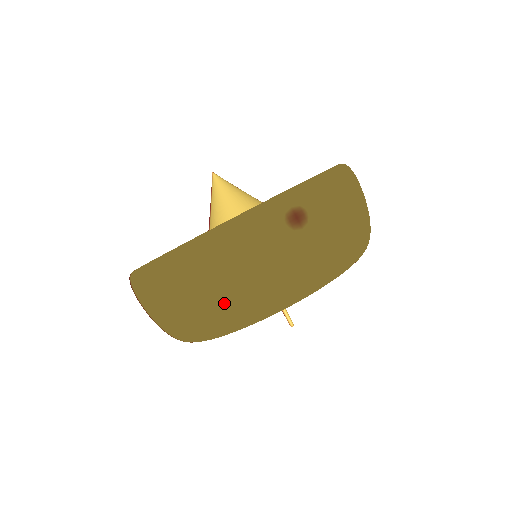
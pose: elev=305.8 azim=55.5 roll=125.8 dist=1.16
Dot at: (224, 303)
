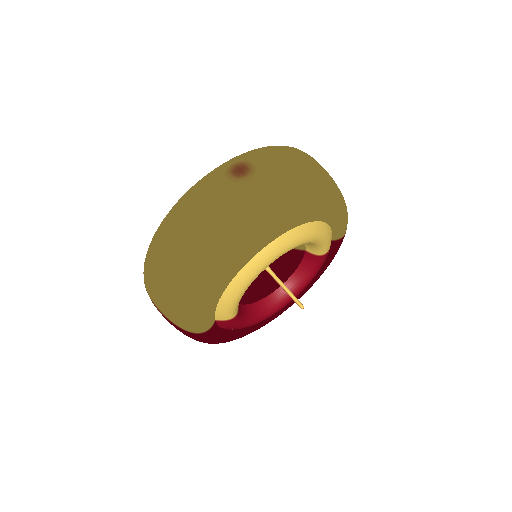
Dot at: (197, 253)
